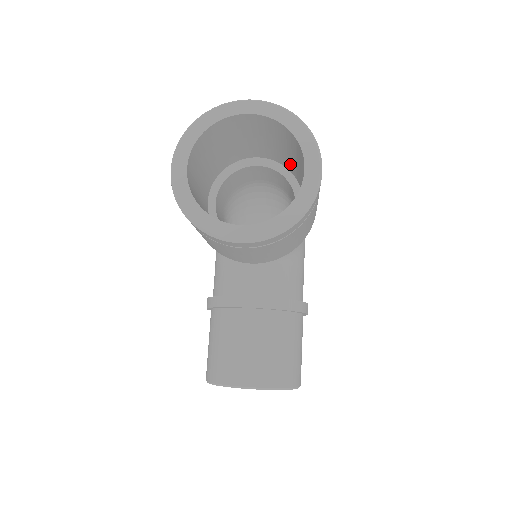
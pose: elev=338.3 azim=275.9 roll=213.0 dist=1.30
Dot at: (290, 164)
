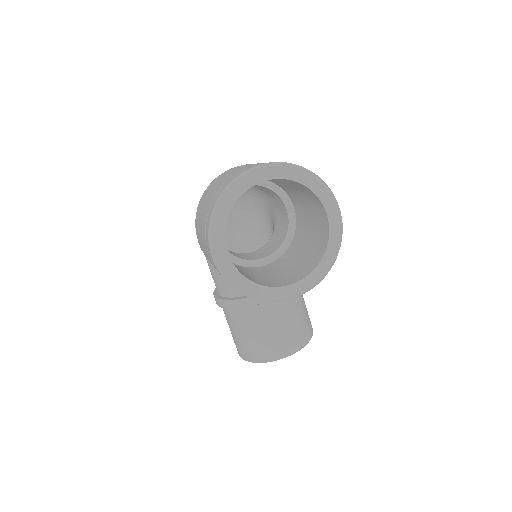
Dot at: (280, 184)
